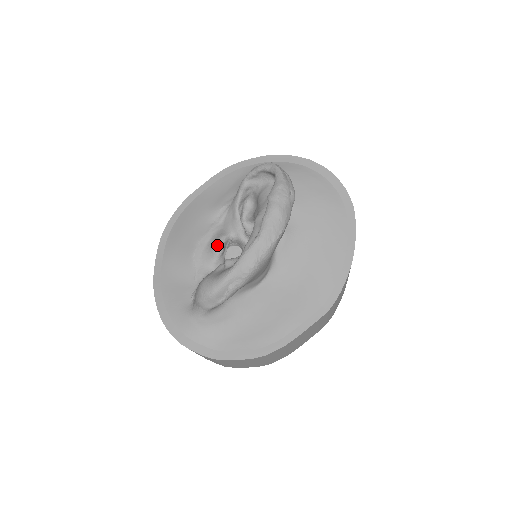
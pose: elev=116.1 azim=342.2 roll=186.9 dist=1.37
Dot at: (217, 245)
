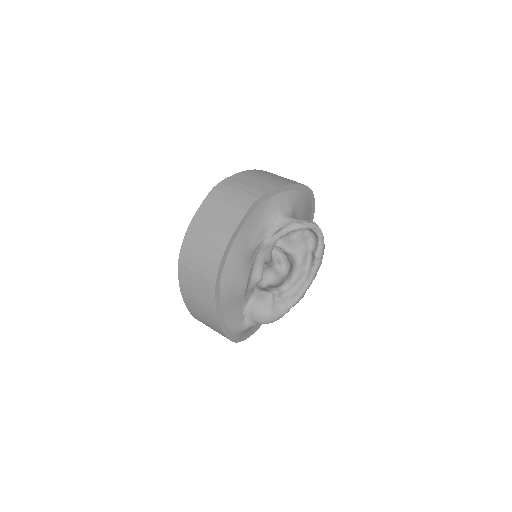
Dot at: (262, 278)
